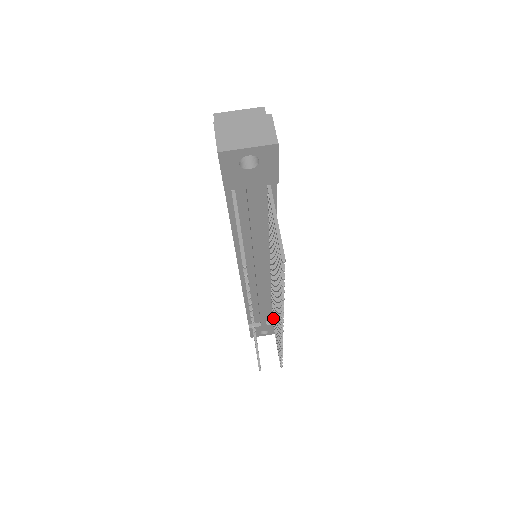
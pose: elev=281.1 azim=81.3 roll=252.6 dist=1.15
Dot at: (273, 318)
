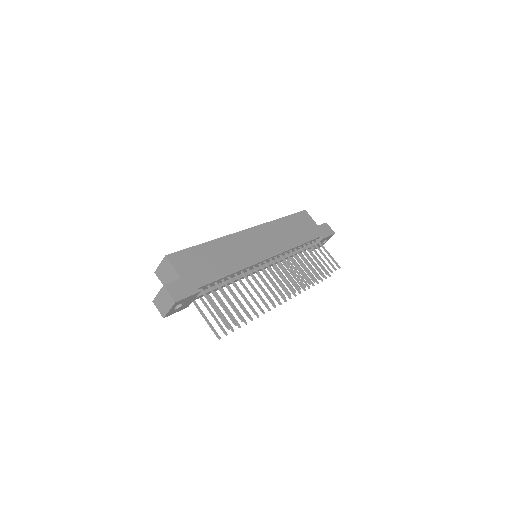
Dot at: (311, 248)
